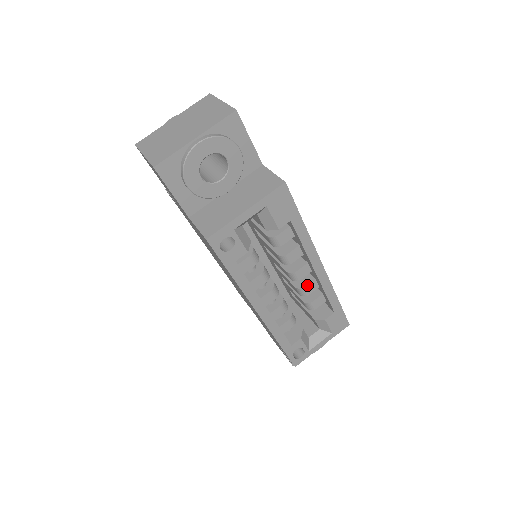
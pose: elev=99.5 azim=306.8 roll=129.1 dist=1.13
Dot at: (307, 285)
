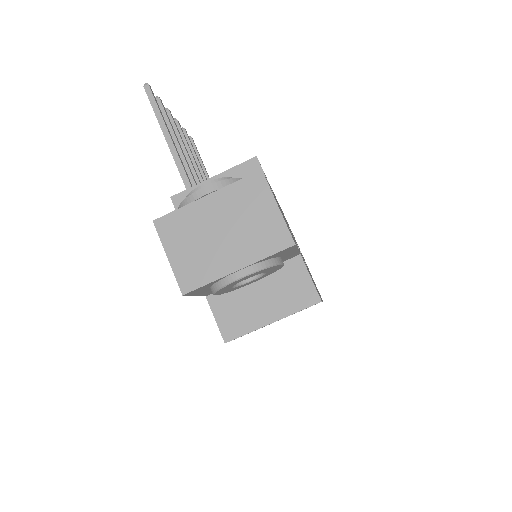
Dot at: occluded
